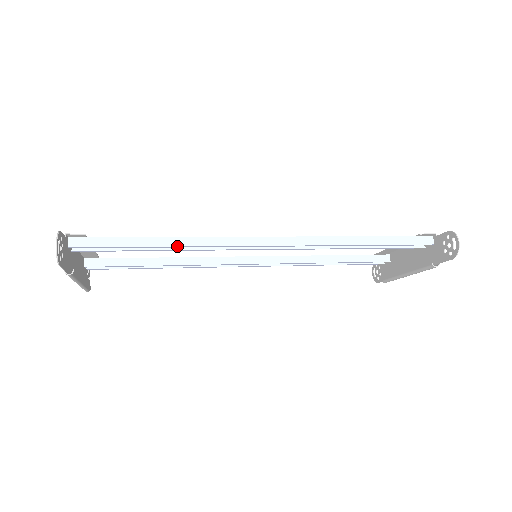
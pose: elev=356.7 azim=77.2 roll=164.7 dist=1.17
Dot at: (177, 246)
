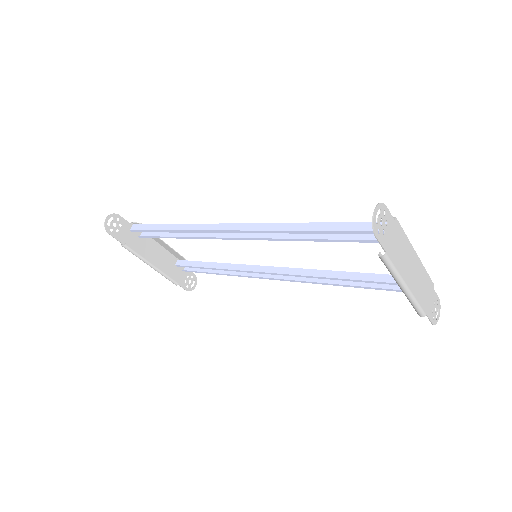
Dot at: (175, 230)
